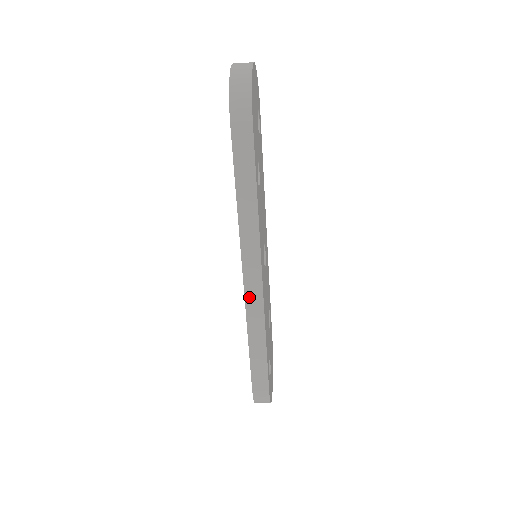
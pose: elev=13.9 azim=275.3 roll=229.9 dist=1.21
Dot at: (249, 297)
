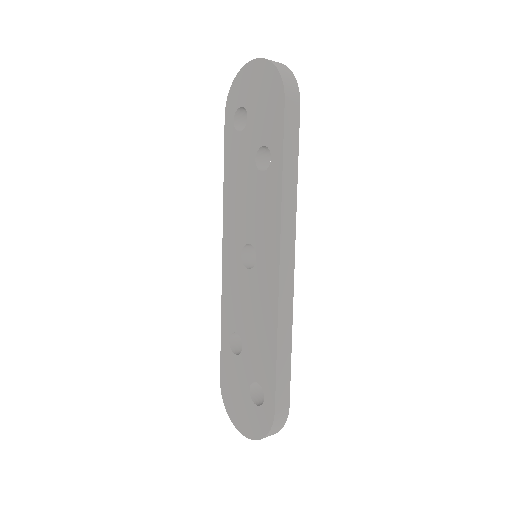
Dot at: (282, 285)
